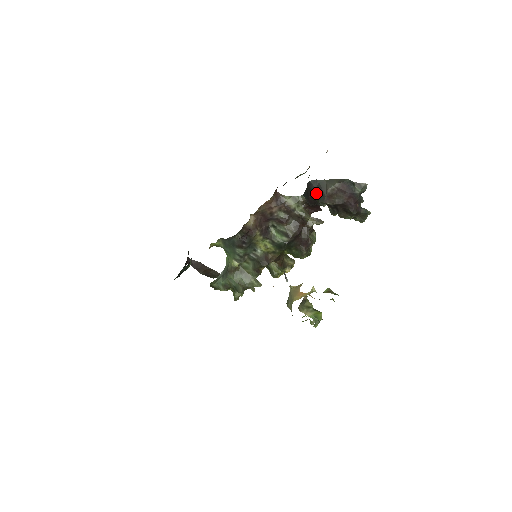
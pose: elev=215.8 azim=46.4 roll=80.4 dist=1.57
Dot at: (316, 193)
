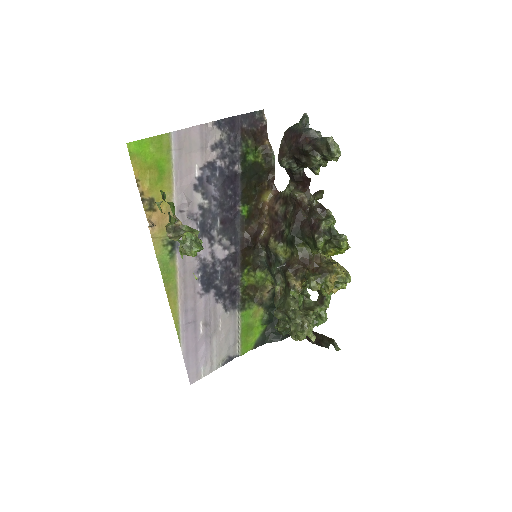
Dot at: occluded
